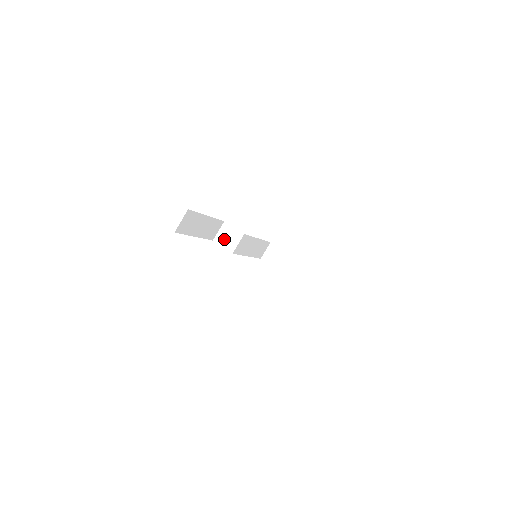
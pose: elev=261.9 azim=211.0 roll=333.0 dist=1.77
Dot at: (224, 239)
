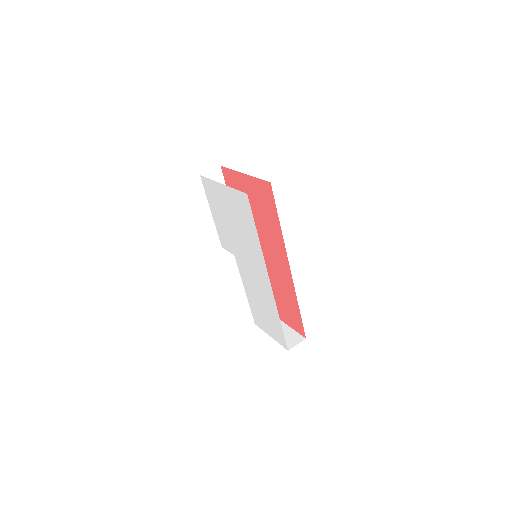
Dot at: occluded
